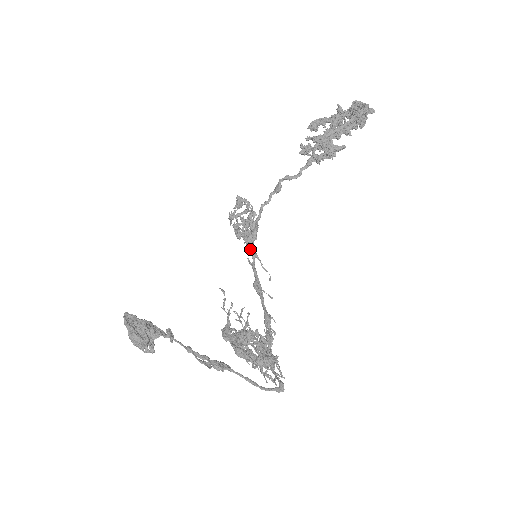
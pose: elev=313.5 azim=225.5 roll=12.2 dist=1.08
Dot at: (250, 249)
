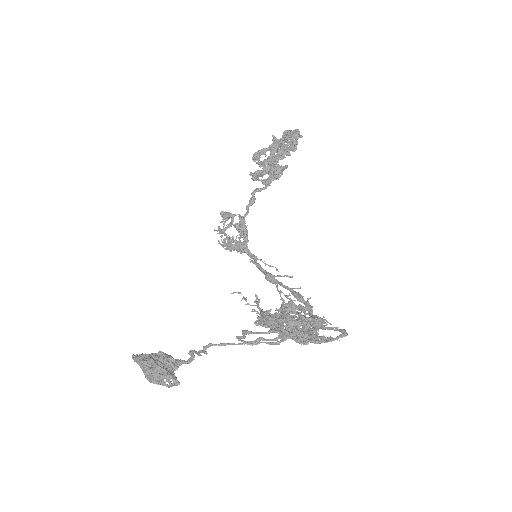
Dot at: (247, 254)
